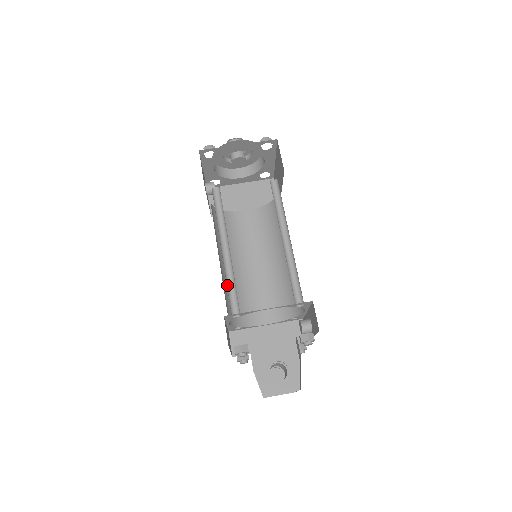
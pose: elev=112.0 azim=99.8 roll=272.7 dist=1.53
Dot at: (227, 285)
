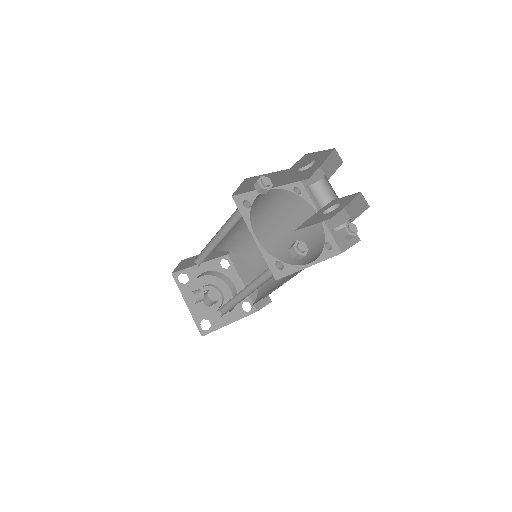
Dot at: occluded
